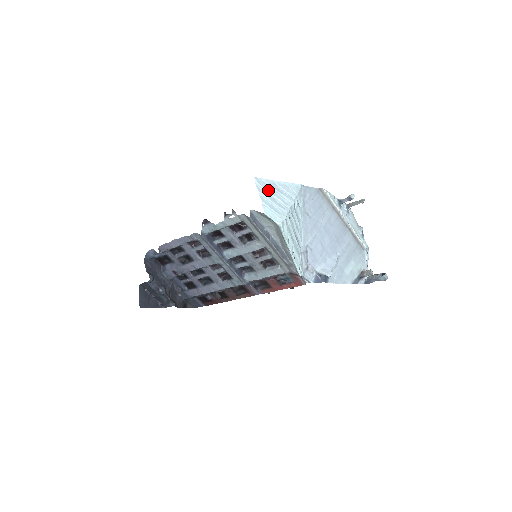
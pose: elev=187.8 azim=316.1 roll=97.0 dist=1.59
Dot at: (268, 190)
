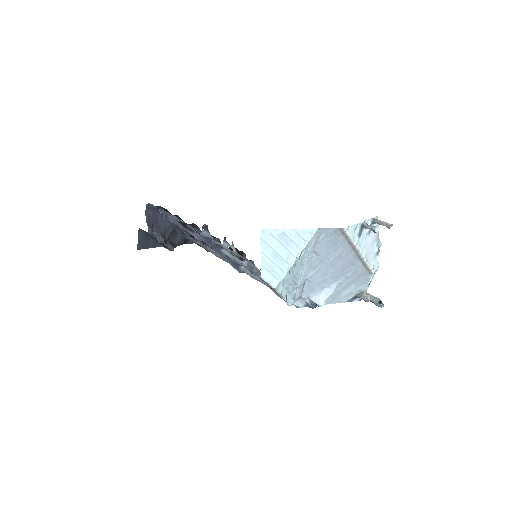
Dot at: (273, 244)
